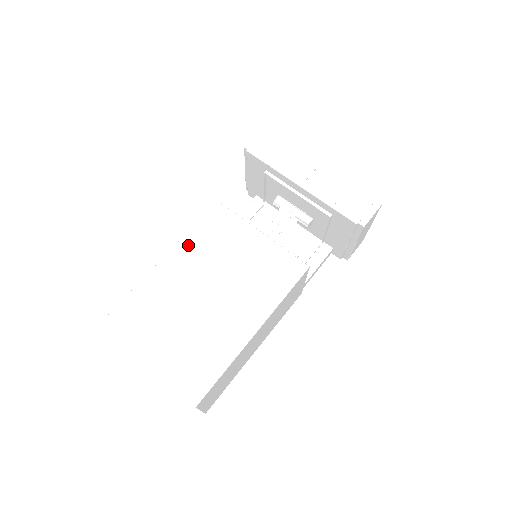
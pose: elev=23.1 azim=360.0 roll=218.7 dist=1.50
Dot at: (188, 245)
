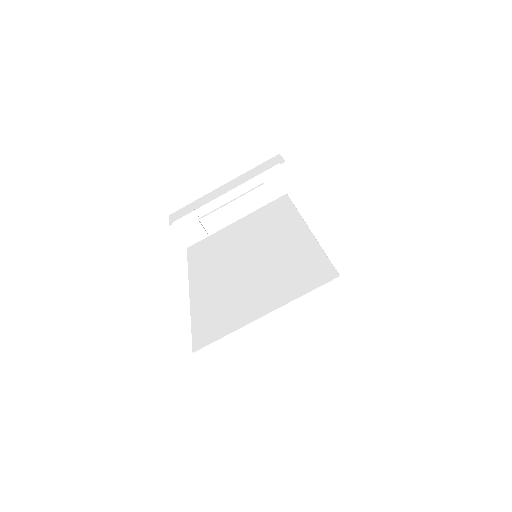
Dot at: (197, 271)
